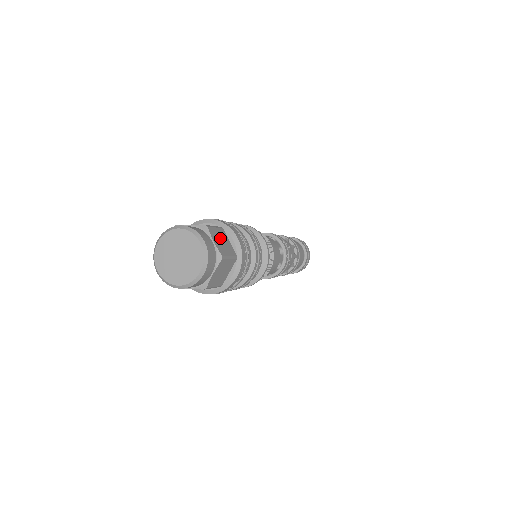
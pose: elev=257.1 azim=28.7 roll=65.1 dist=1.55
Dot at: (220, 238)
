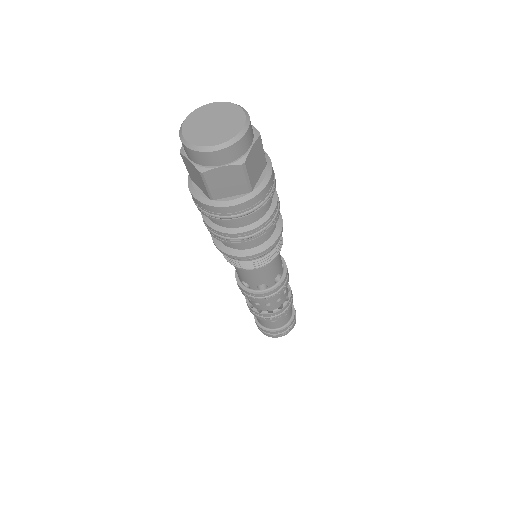
Dot at: (258, 159)
